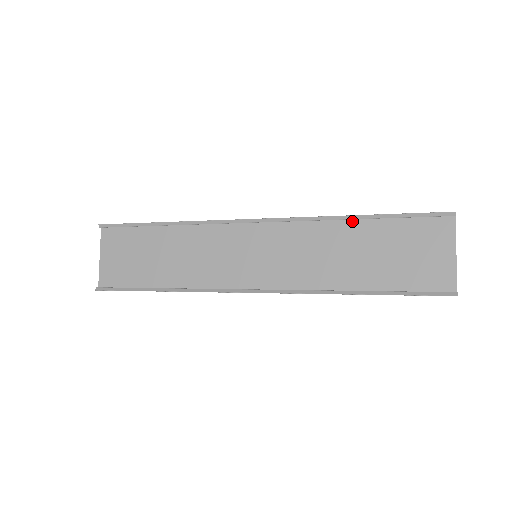
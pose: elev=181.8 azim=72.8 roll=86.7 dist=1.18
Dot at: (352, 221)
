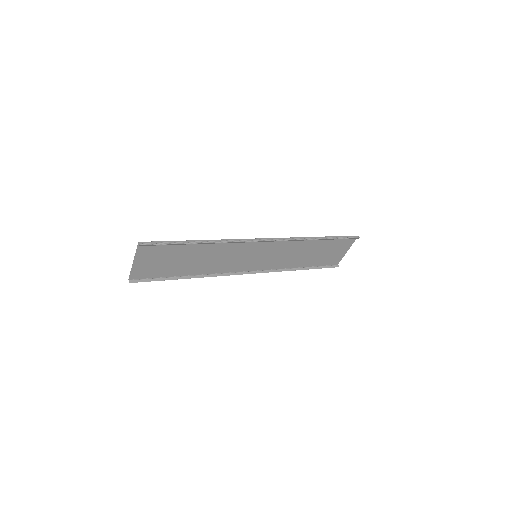
Dot at: occluded
